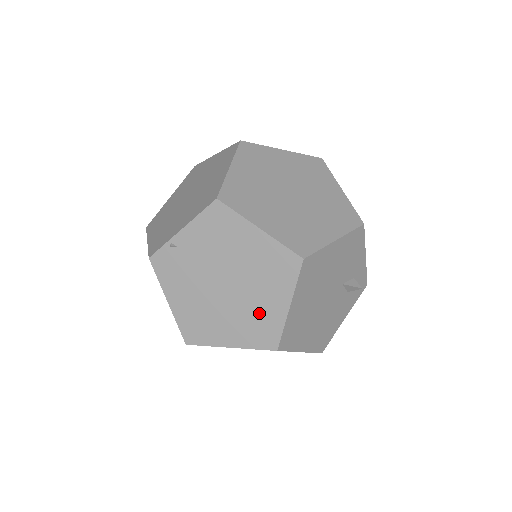
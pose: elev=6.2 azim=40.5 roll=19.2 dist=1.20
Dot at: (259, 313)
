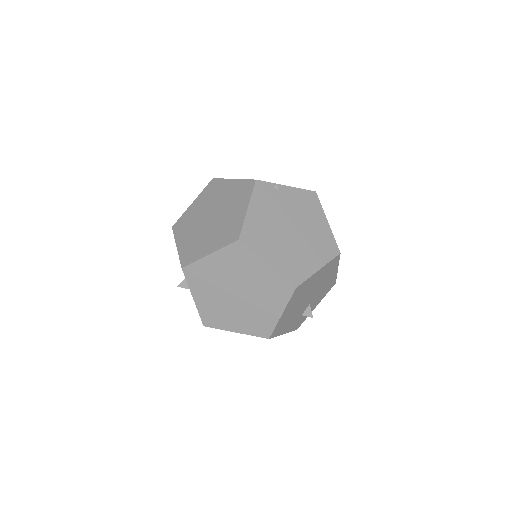
Dot at: (300, 259)
